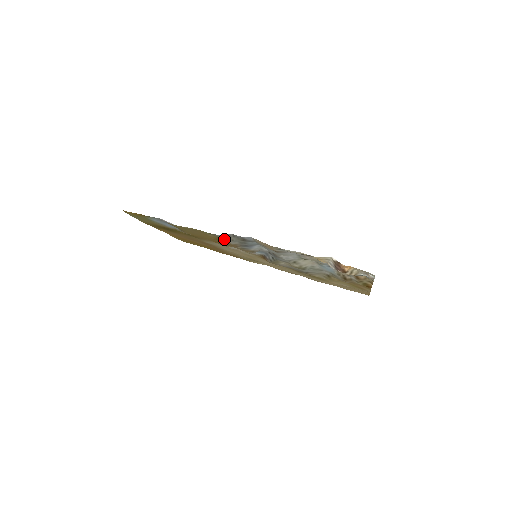
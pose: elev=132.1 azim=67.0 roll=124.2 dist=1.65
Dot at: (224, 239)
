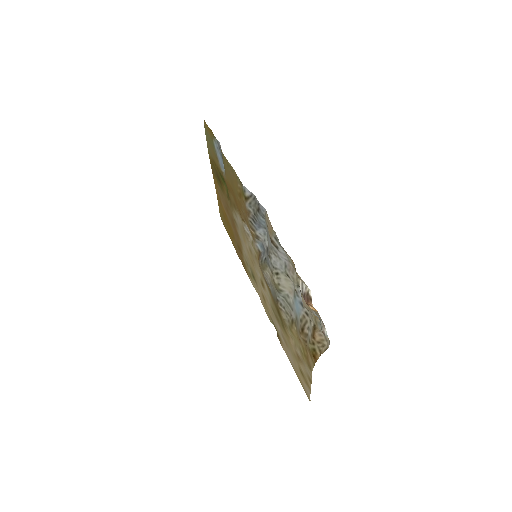
Dot at: (245, 196)
